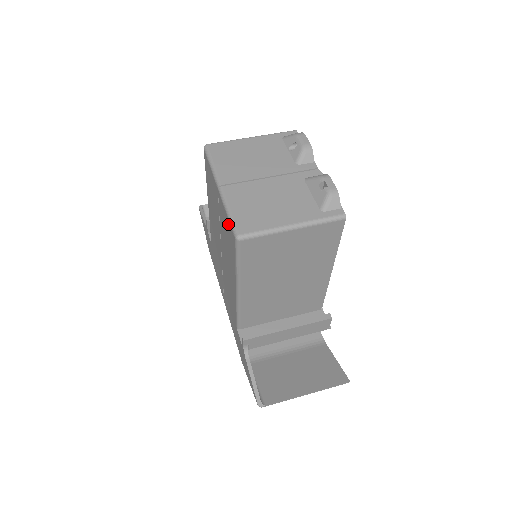
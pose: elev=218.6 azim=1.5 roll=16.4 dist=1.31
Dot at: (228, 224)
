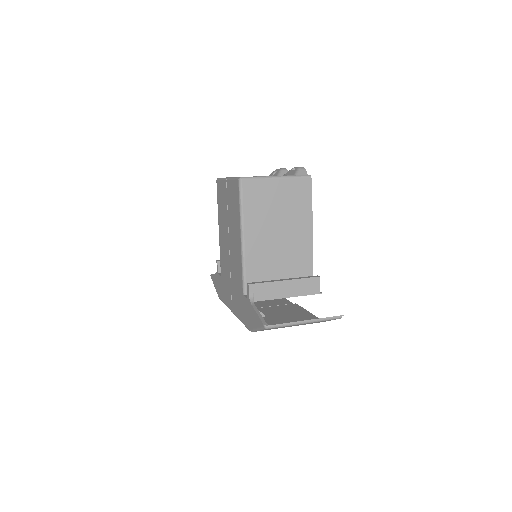
Dot at: (233, 185)
